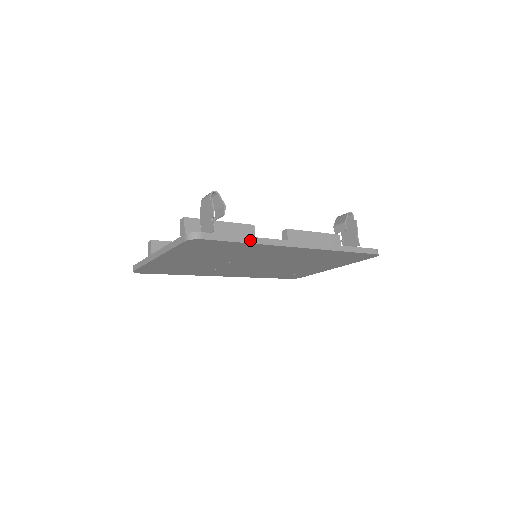
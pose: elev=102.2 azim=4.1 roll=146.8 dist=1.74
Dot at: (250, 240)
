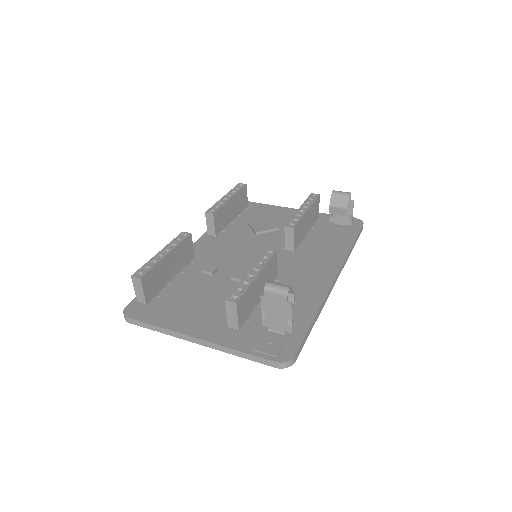
Dot at: (316, 319)
